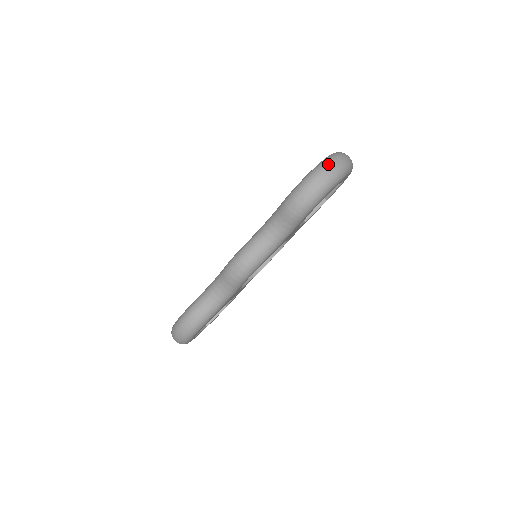
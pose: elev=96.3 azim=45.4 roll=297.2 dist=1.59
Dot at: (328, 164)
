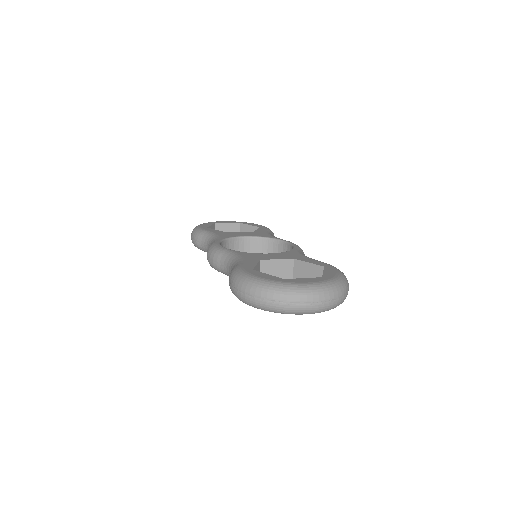
Dot at: (267, 293)
